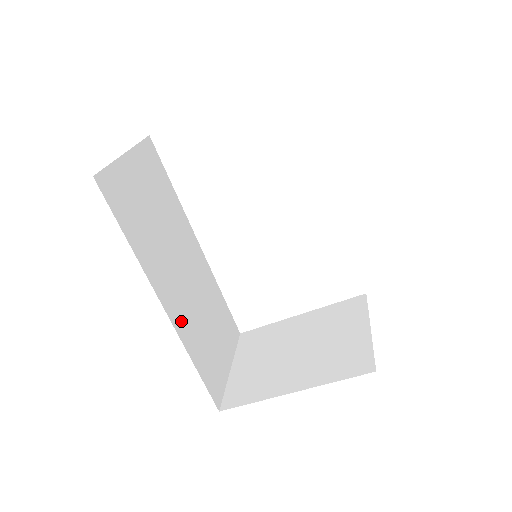
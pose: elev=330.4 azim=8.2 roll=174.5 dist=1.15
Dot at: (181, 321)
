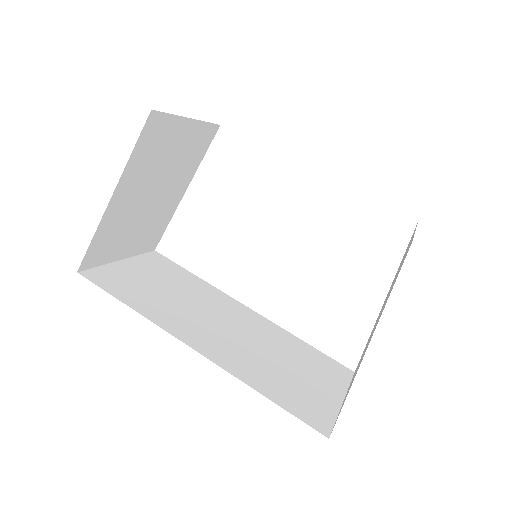
Dot at: (225, 357)
